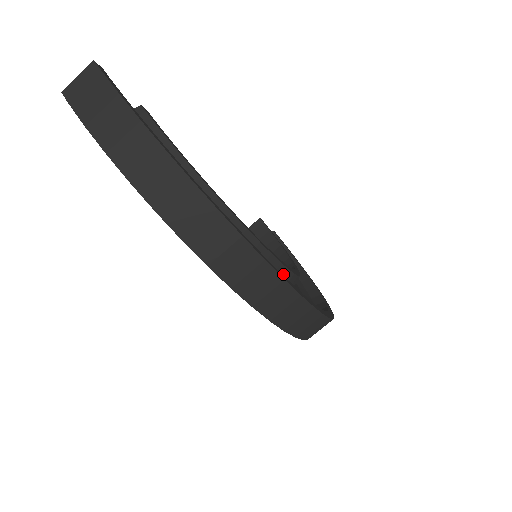
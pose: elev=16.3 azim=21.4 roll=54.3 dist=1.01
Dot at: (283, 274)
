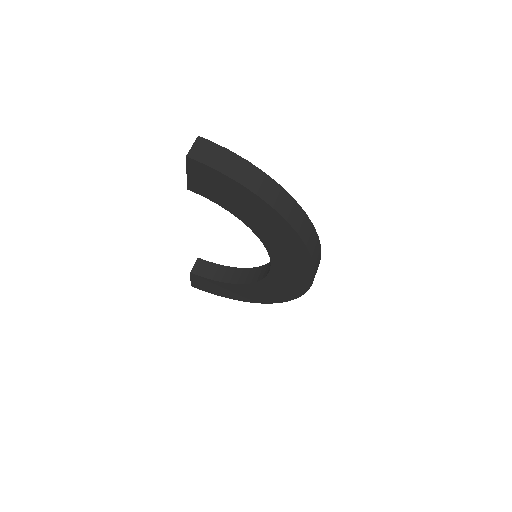
Dot at: occluded
